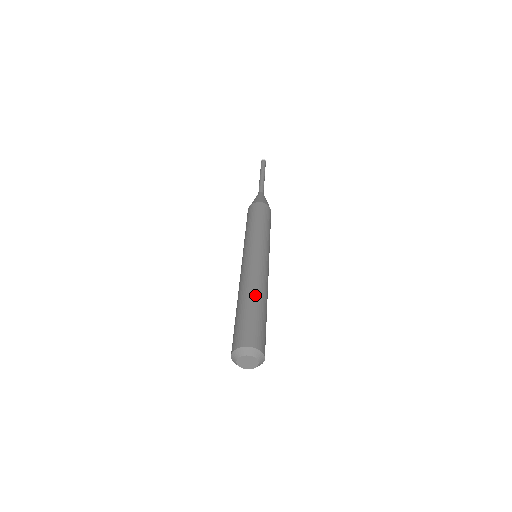
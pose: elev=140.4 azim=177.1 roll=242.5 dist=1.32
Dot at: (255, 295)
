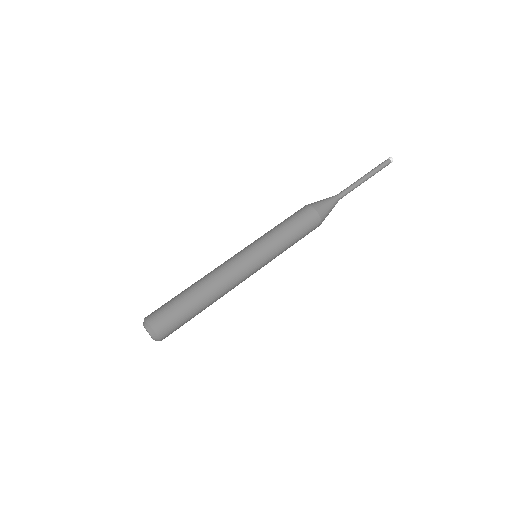
Dot at: (208, 301)
